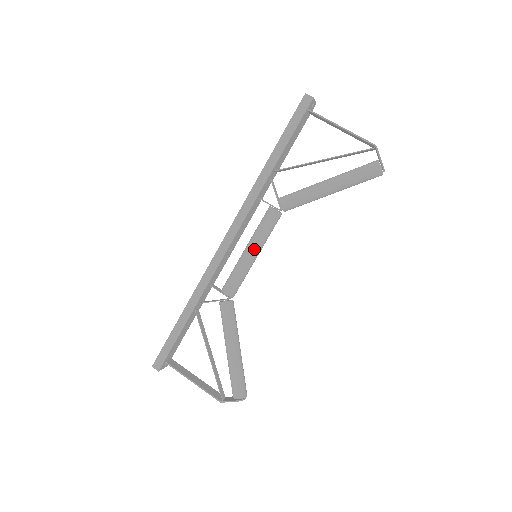
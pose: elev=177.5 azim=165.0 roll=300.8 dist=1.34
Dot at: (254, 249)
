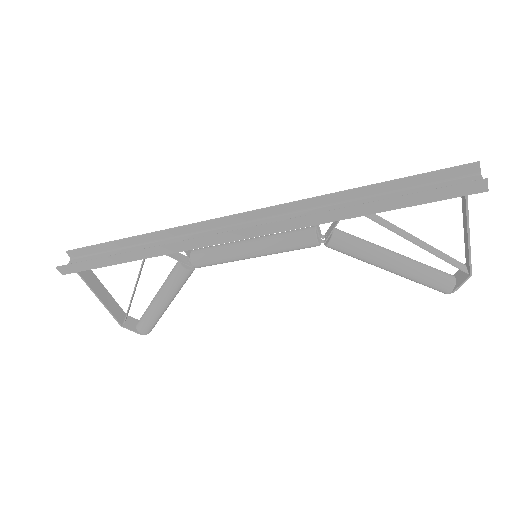
Dot at: (261, 255)
